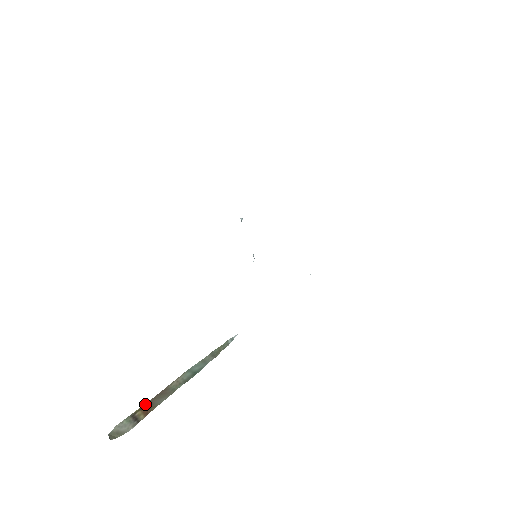
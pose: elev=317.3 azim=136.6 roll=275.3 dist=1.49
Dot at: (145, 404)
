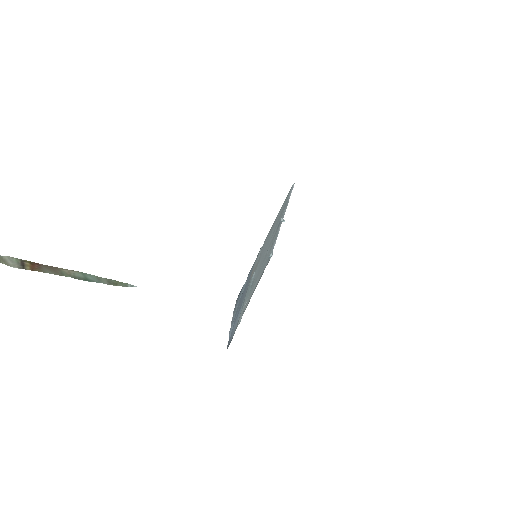
Dot at: (36, 263)
